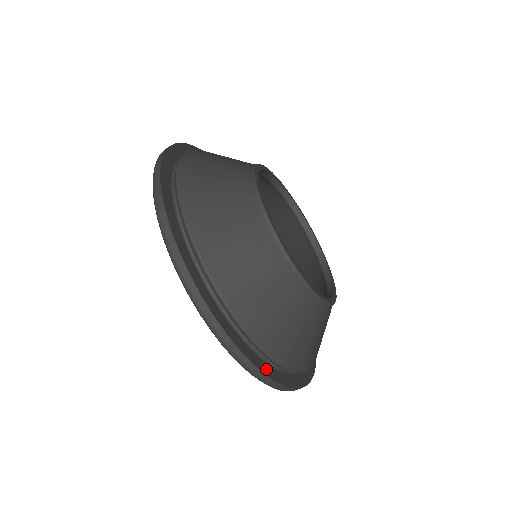
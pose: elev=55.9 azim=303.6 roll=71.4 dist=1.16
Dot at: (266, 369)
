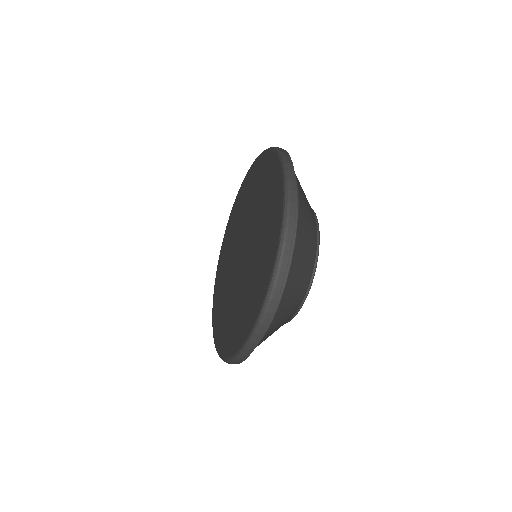
Dot at: occluded
